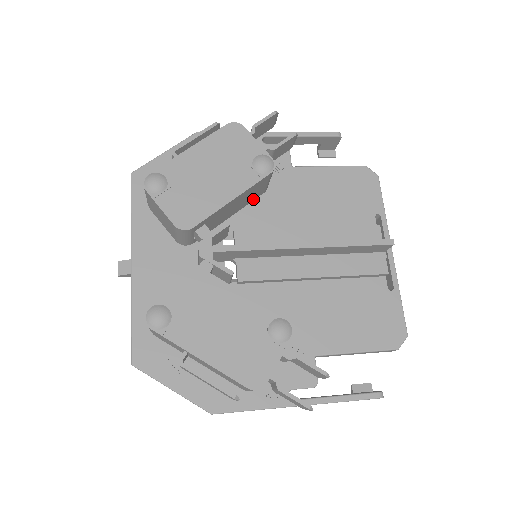
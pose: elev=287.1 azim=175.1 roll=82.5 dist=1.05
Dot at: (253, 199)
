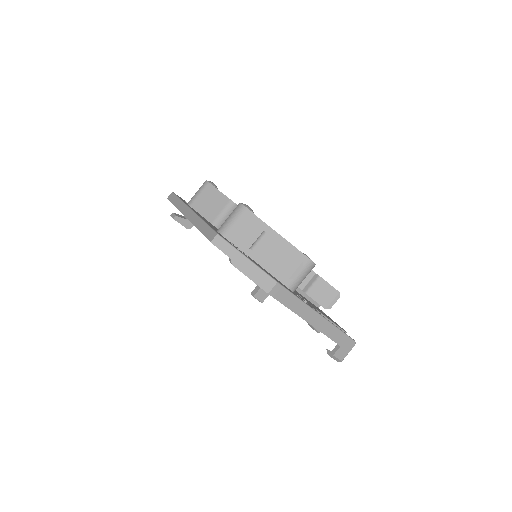
Dot at: occluded
